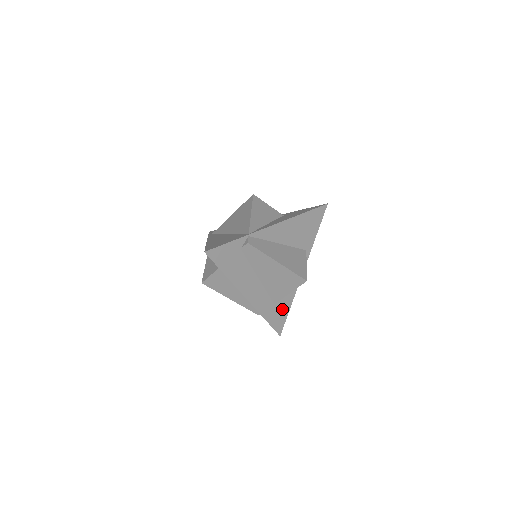
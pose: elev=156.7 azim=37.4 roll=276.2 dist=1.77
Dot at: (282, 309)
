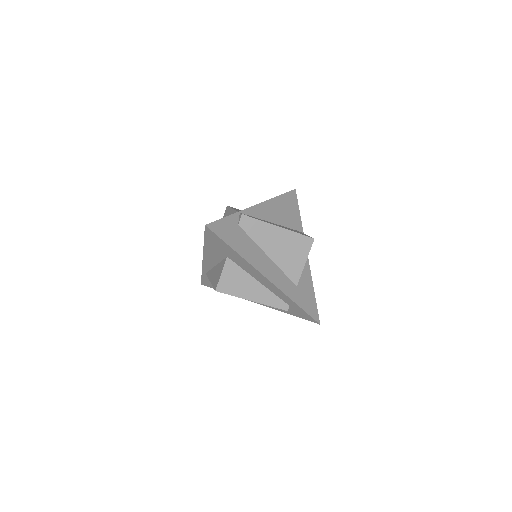
Dot at: (307, 293)
